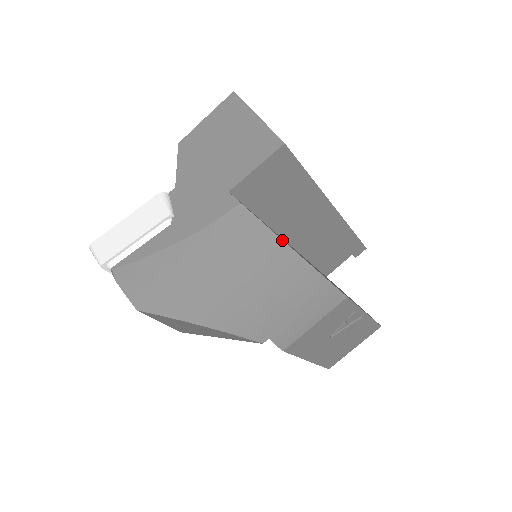
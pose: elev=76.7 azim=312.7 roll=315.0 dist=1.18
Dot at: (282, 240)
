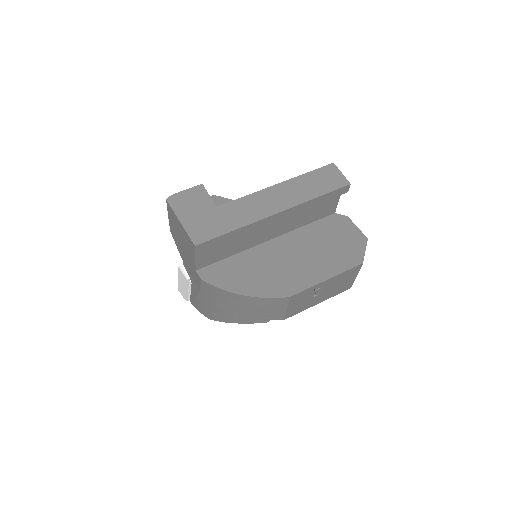
Dot at: (230, 292)
